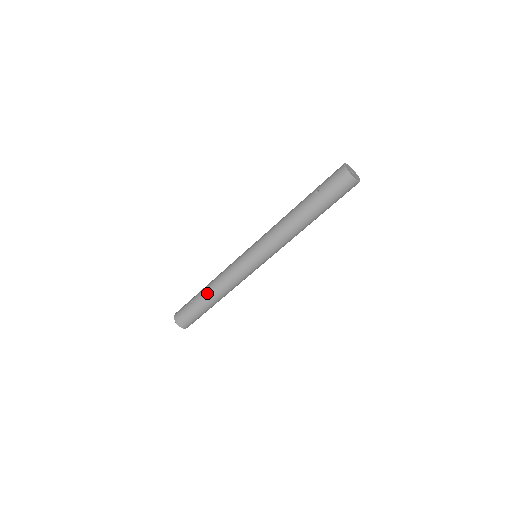
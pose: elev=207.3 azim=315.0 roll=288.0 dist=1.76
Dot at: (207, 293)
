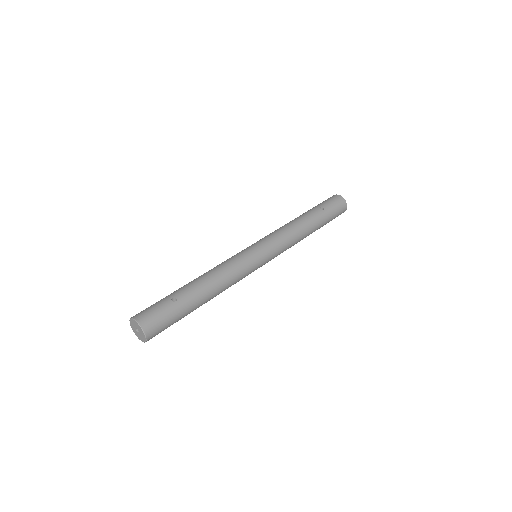
Dot at: (202, 288)
